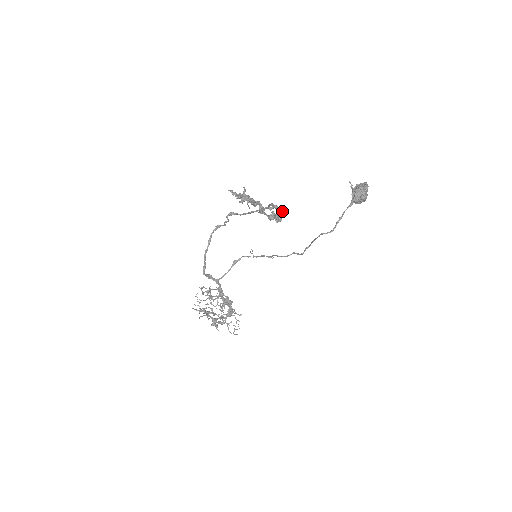
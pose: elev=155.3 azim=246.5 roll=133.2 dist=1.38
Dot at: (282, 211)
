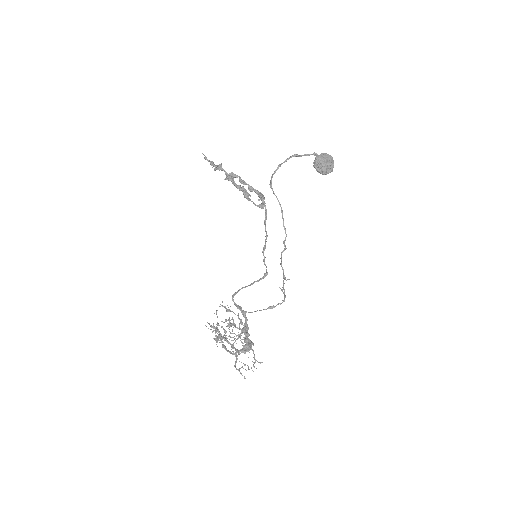
Dot at: (262, 195)
